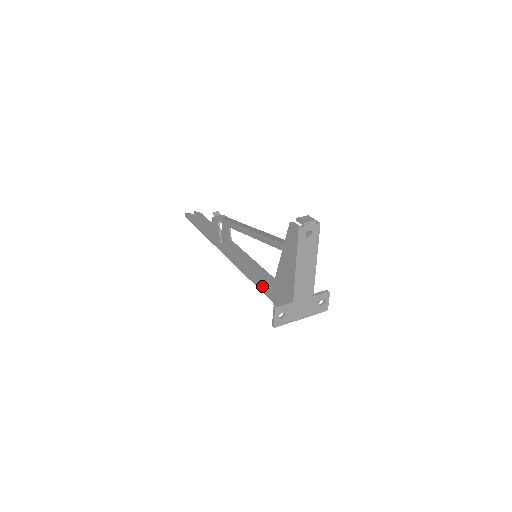
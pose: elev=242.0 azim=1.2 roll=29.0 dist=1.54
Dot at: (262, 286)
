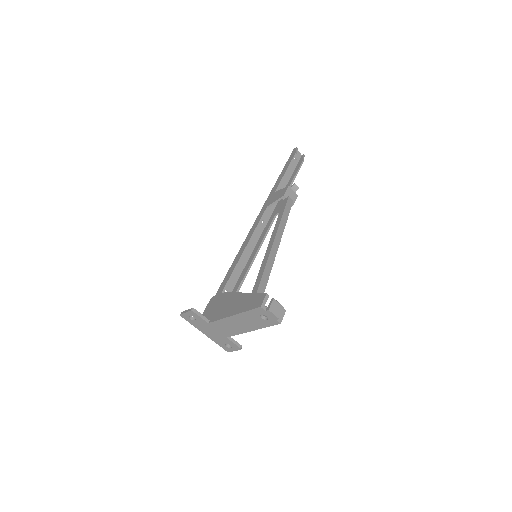
Dot at: (228, 277)
